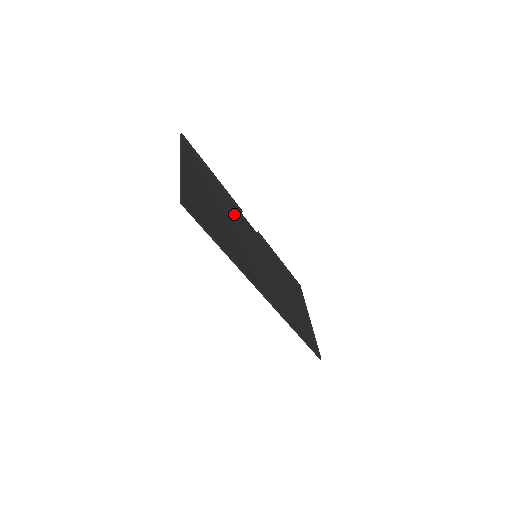
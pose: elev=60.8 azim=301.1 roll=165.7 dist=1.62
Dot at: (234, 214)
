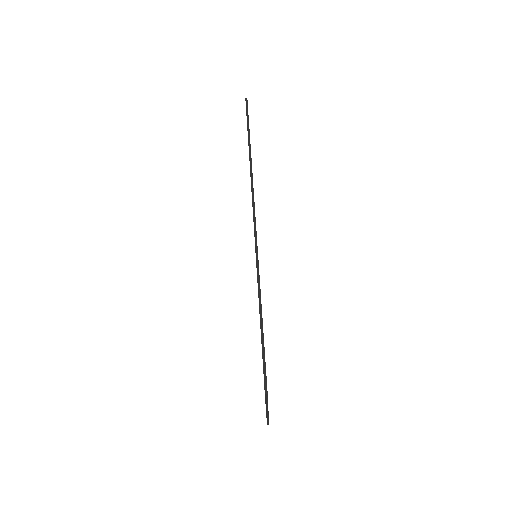
Dot at: occluded
